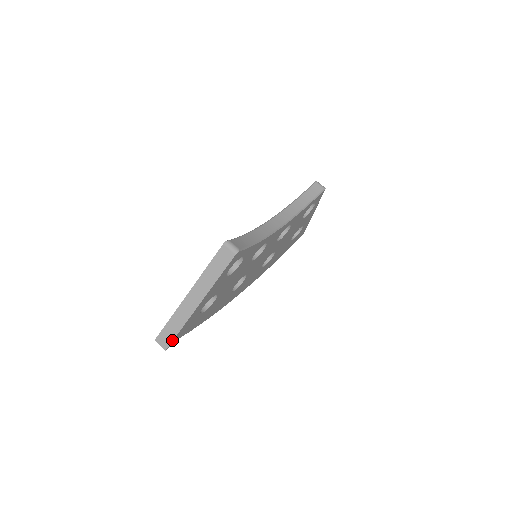
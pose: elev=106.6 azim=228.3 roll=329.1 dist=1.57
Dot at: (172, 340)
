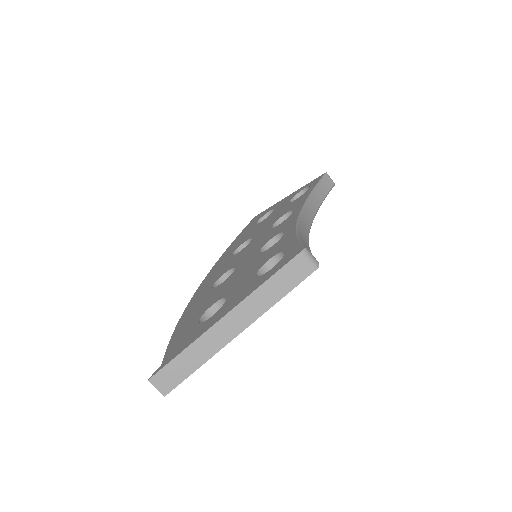
Dot at: (180, 382)
